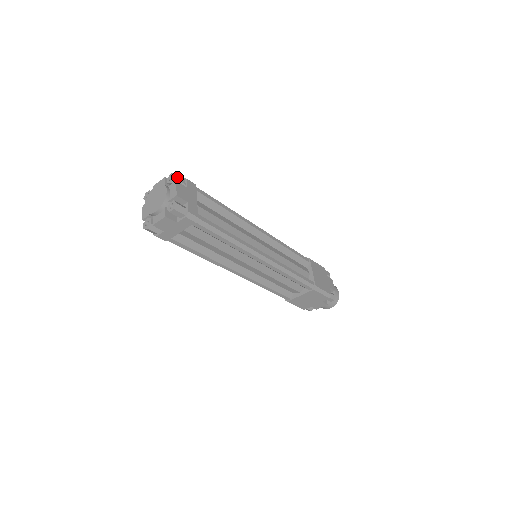
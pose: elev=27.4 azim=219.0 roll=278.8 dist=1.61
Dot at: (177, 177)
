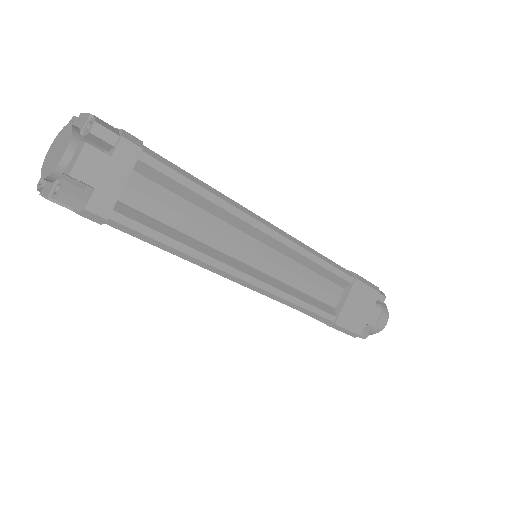
Dot at: occluded
